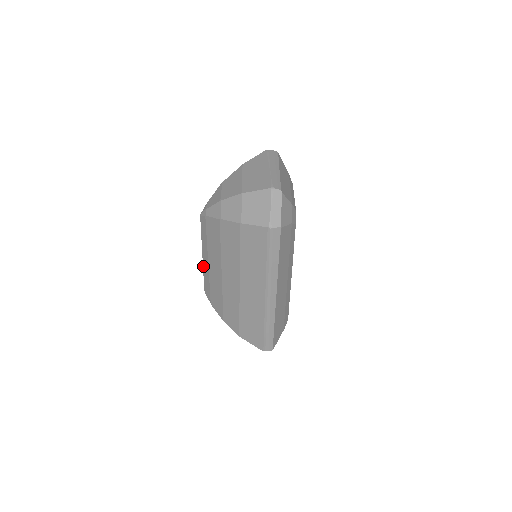
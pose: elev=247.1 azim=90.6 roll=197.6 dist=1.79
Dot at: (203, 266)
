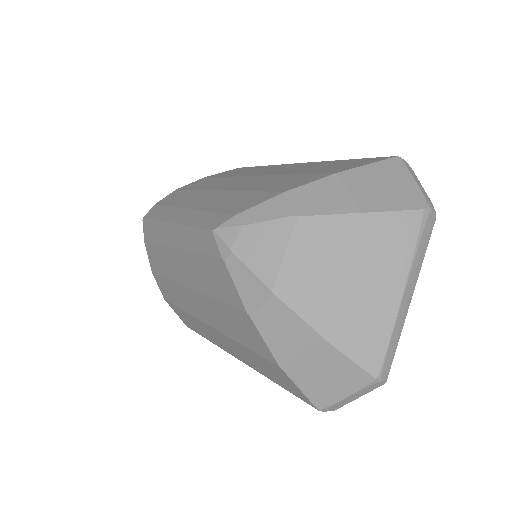
Dot at: (162, 223)
